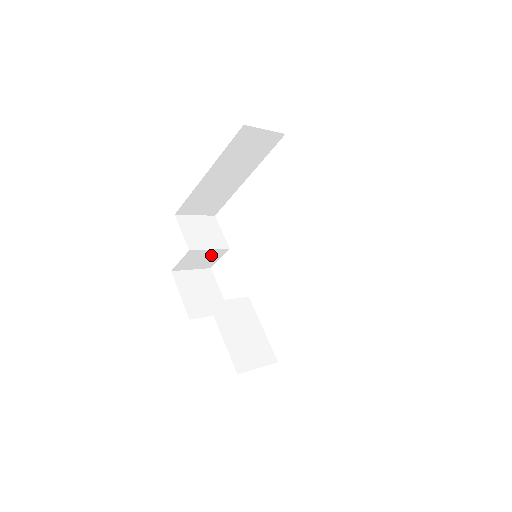
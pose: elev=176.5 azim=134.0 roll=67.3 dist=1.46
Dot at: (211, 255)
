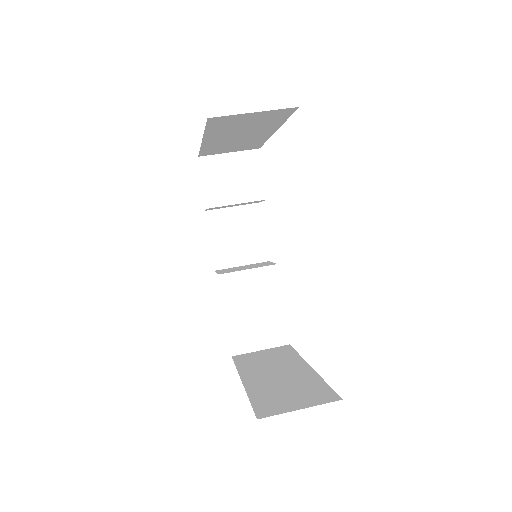
Dot at: occluded
